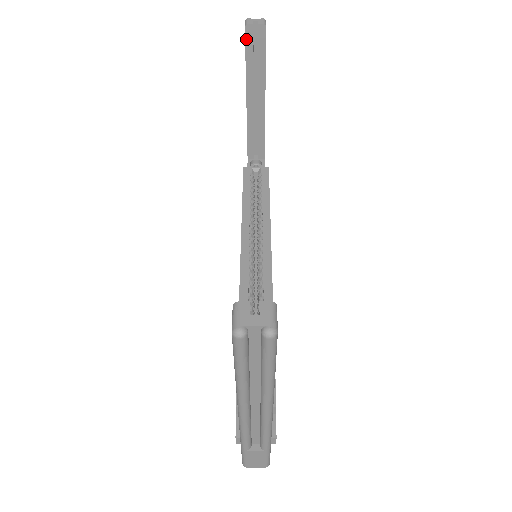
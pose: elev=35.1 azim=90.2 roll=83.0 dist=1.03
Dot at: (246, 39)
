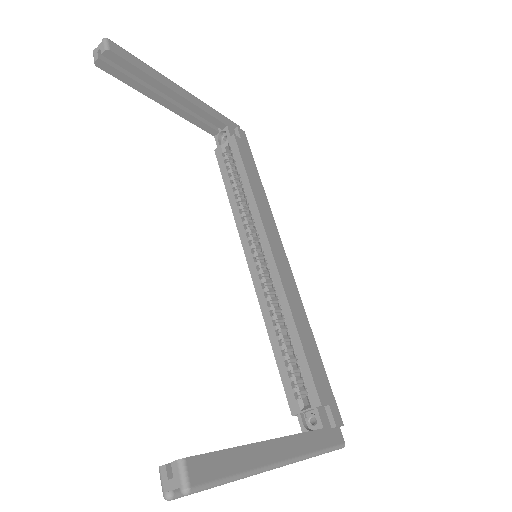
Dot at: (107, 72)
